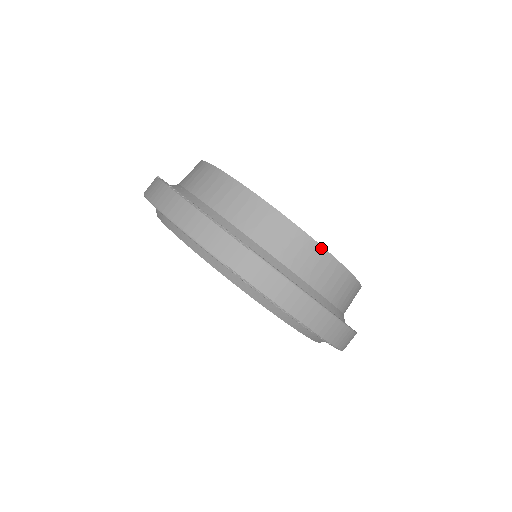
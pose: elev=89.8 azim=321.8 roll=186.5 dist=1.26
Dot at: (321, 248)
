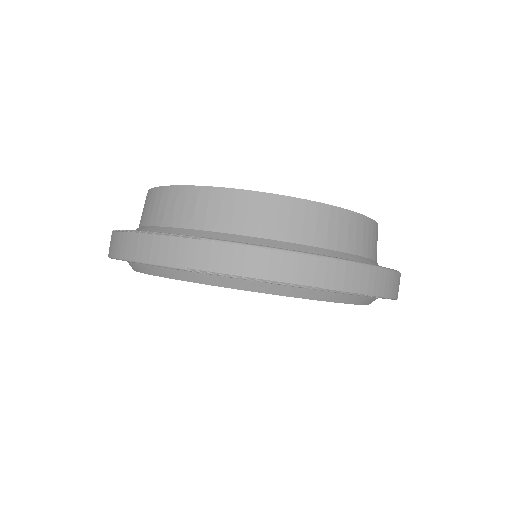
Dot at: (285, 198)
